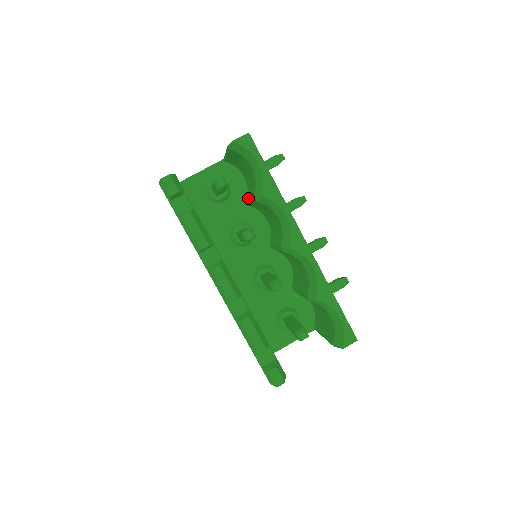
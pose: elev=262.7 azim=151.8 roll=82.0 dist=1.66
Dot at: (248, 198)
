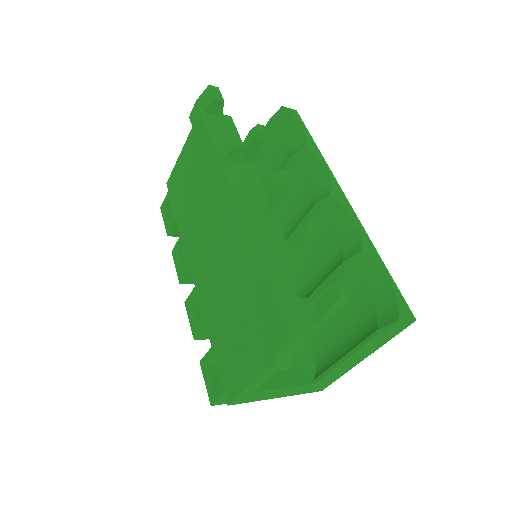
Dot at: occluded
